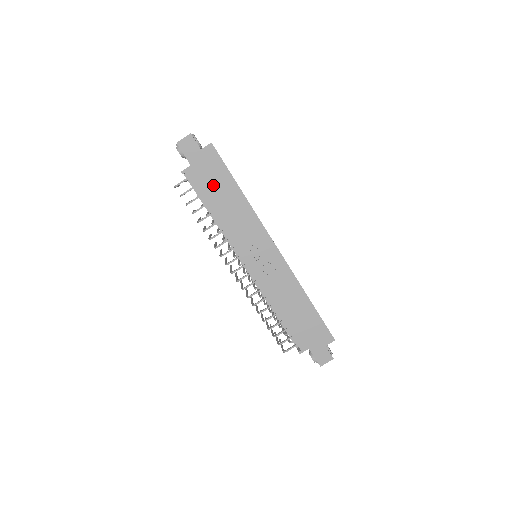
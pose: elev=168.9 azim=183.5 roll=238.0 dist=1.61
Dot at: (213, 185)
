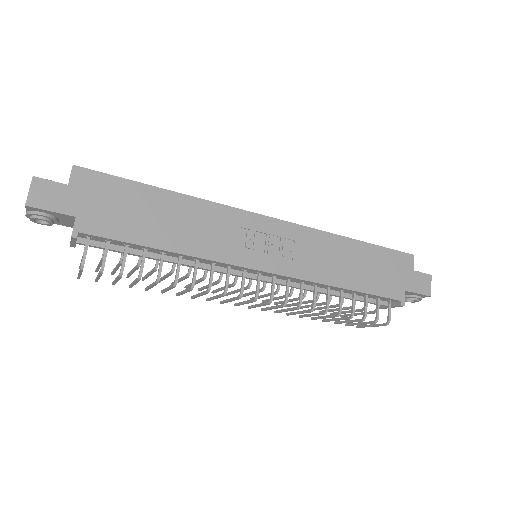
Dot at: (130, 215)
